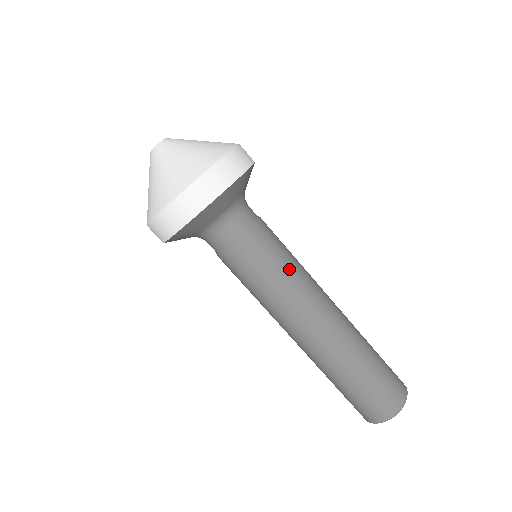
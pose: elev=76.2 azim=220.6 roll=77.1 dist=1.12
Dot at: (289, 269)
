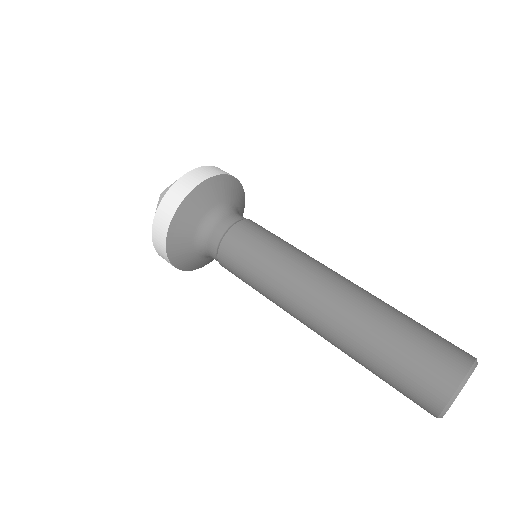
Dot at: occluded
